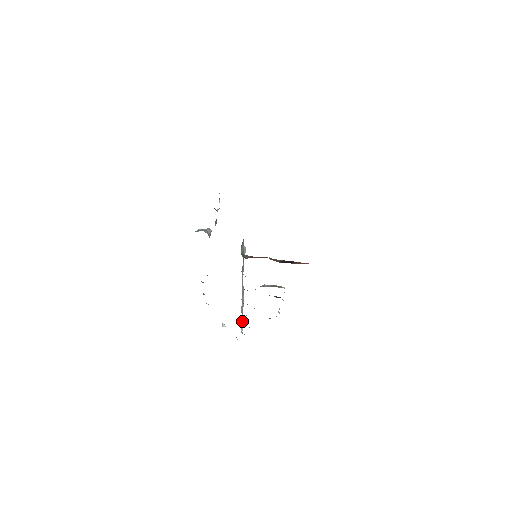
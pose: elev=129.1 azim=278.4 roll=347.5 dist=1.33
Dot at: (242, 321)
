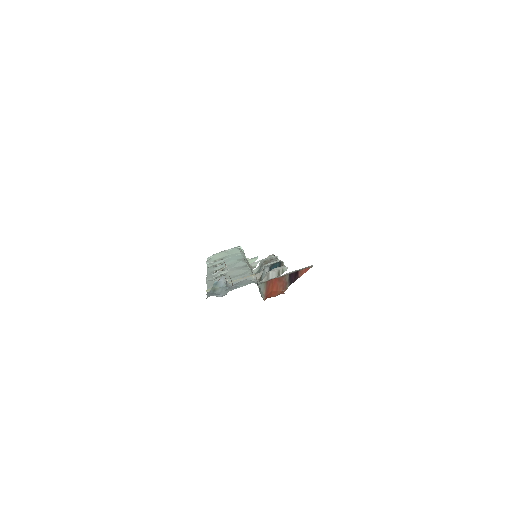
Dot at: occluded
